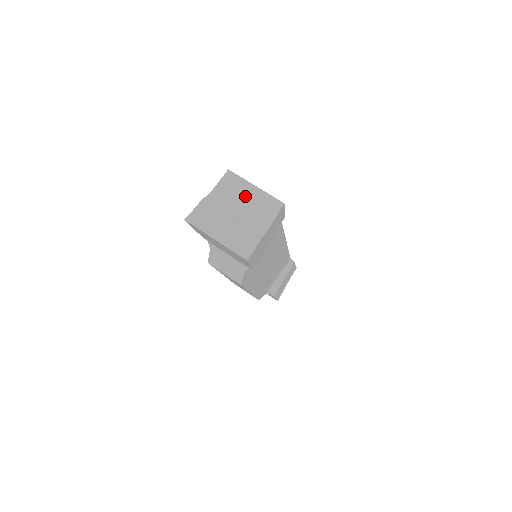
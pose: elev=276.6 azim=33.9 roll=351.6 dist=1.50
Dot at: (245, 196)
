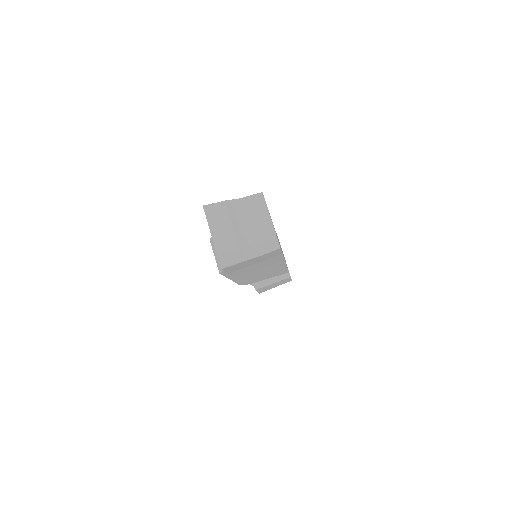
Dot at: (258, 221)
